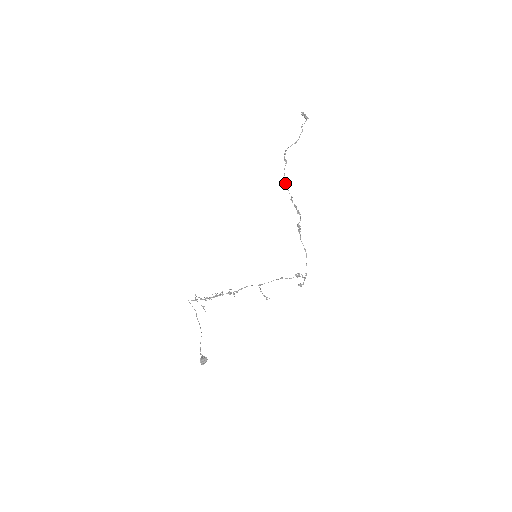
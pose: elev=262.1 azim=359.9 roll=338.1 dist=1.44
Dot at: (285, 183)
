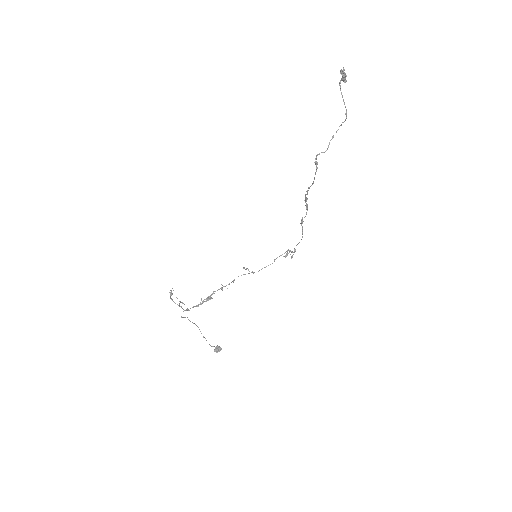
Dot at: occluded
